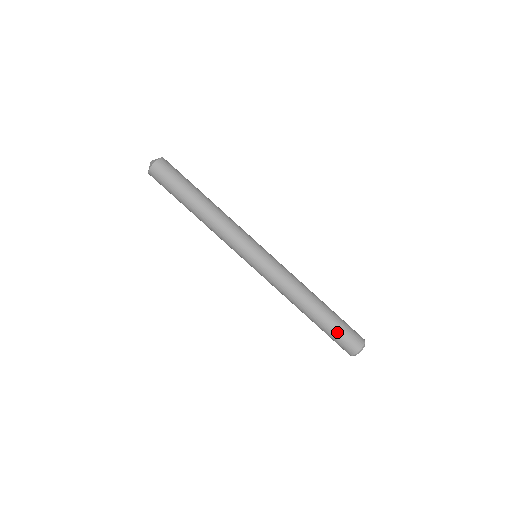
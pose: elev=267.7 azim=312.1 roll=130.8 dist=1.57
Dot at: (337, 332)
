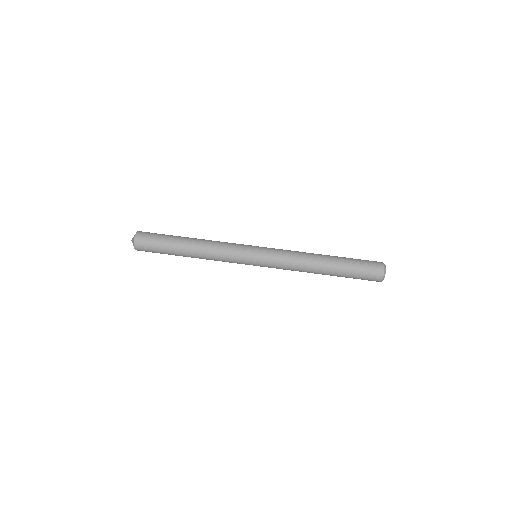
Dot at: (357, 263)
